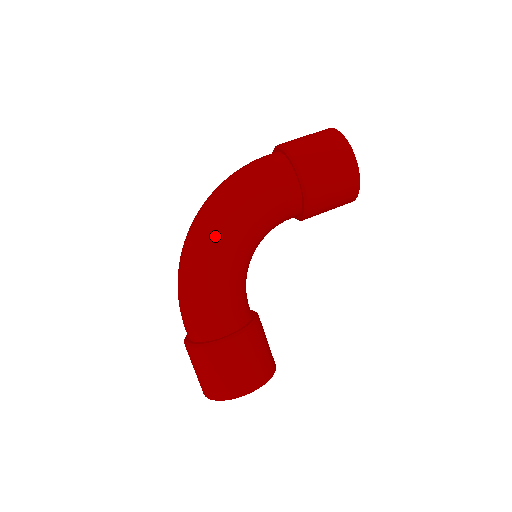
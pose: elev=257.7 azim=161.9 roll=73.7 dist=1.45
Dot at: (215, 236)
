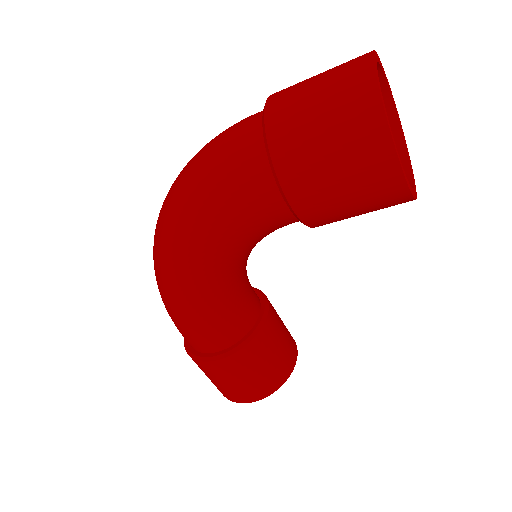
Dot at: (171, 258)
